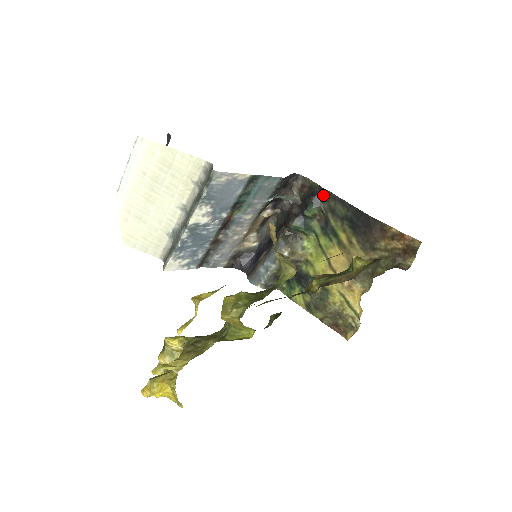
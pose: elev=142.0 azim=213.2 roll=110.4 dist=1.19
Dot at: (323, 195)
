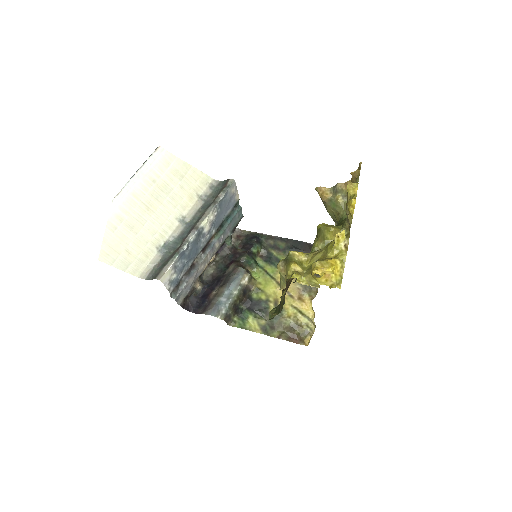
Dot at: (262, 237)
